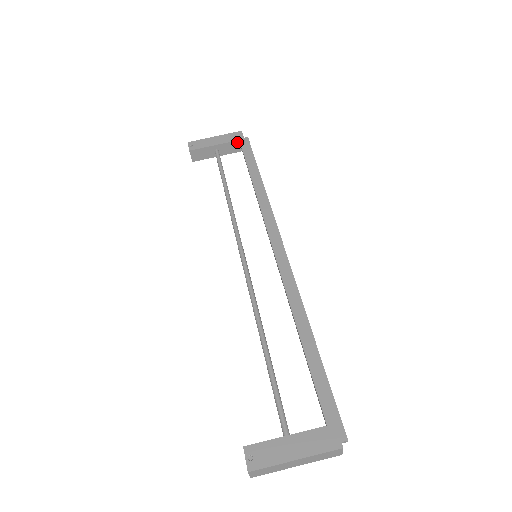
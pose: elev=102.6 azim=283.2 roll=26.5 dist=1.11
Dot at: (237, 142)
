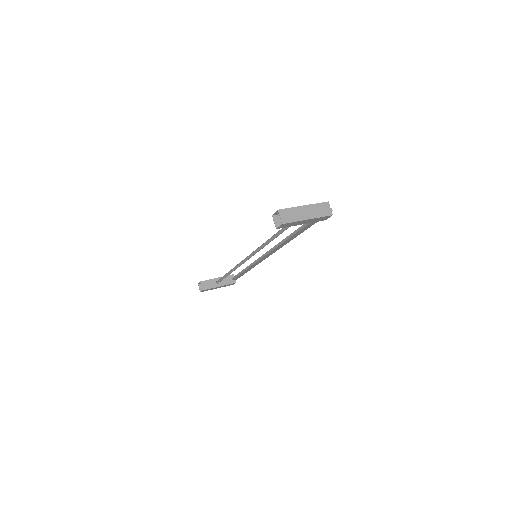
Dot at: (229, 276)
